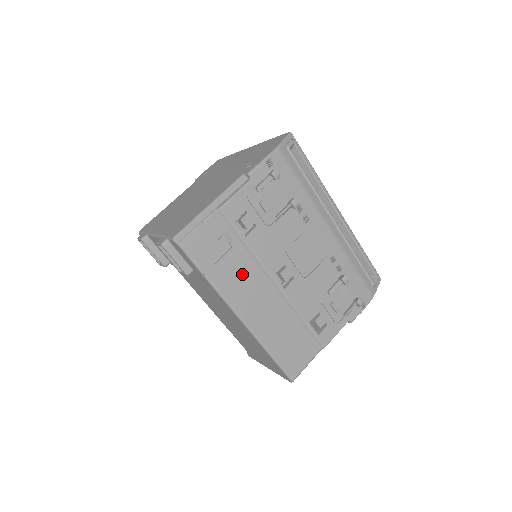
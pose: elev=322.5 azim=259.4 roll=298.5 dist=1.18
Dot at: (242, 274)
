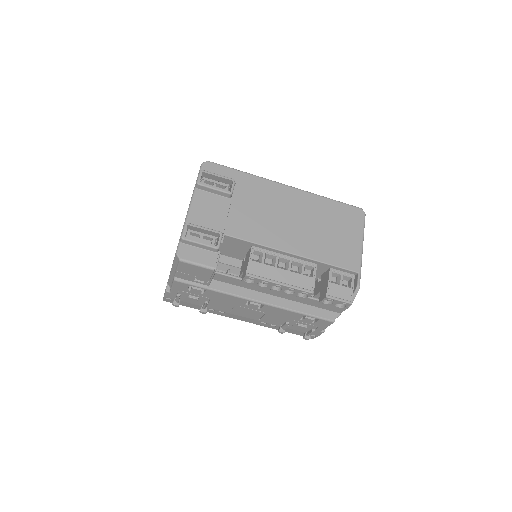
Dot at: occluded
